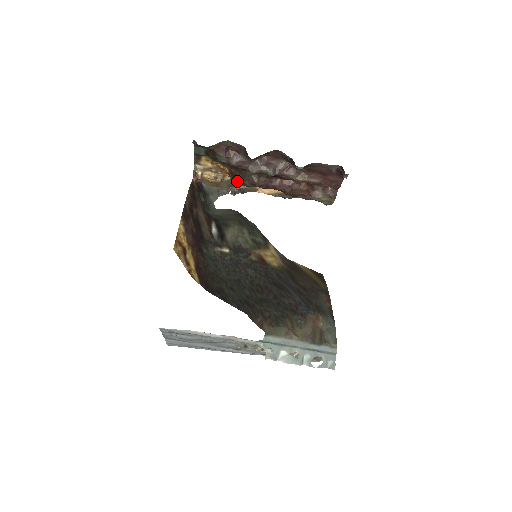
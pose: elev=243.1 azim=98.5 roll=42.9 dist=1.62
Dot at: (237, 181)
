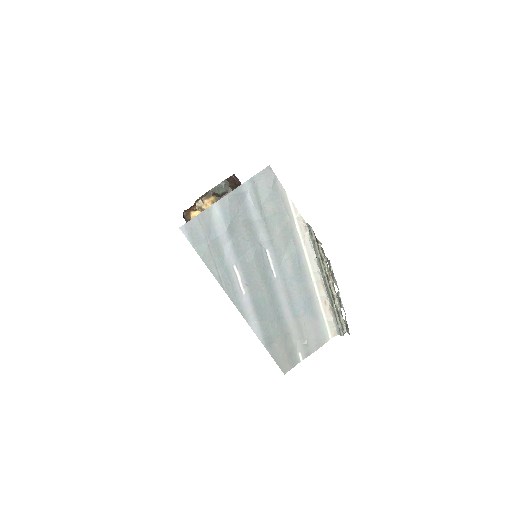
Dot at: occluded
